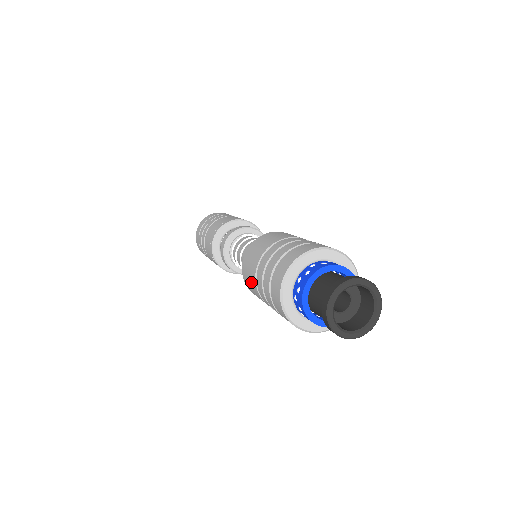
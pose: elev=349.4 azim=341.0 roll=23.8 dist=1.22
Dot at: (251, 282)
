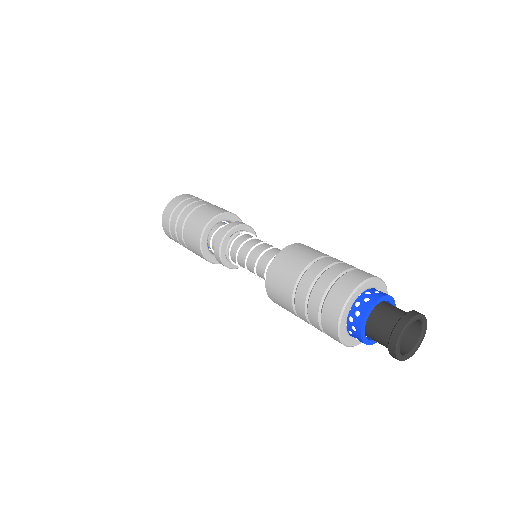
Dot at: (283, 291)
